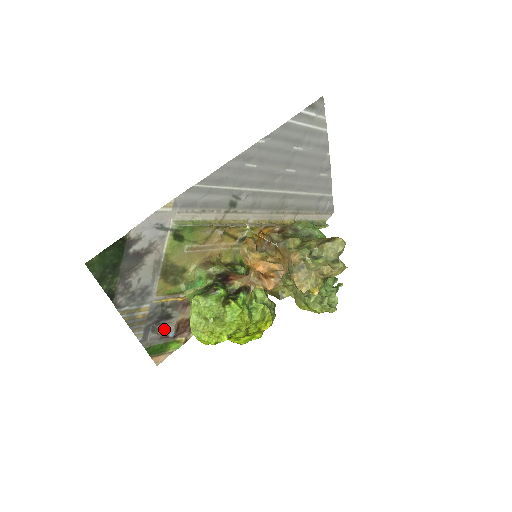
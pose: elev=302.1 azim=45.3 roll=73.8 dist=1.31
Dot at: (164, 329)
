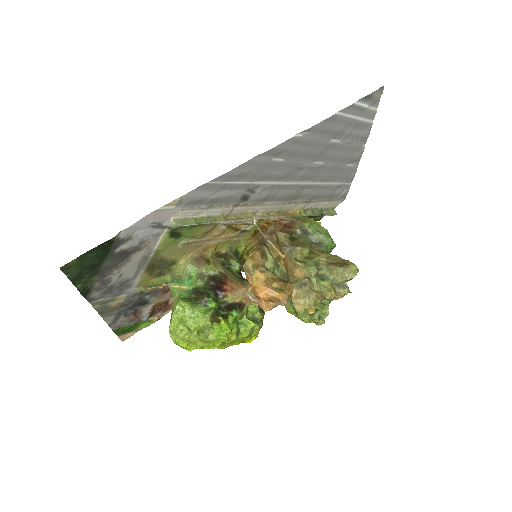
Dot at: (138, 314)
